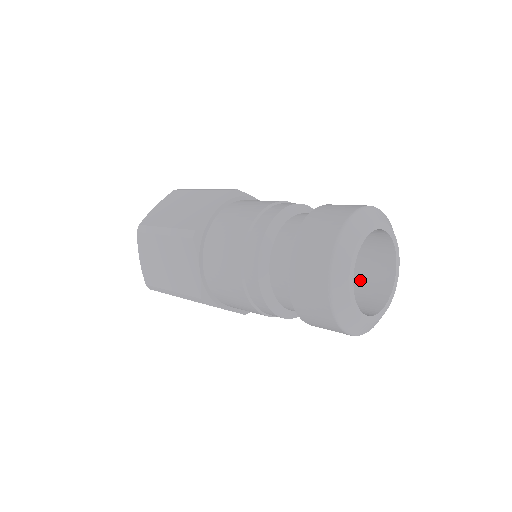
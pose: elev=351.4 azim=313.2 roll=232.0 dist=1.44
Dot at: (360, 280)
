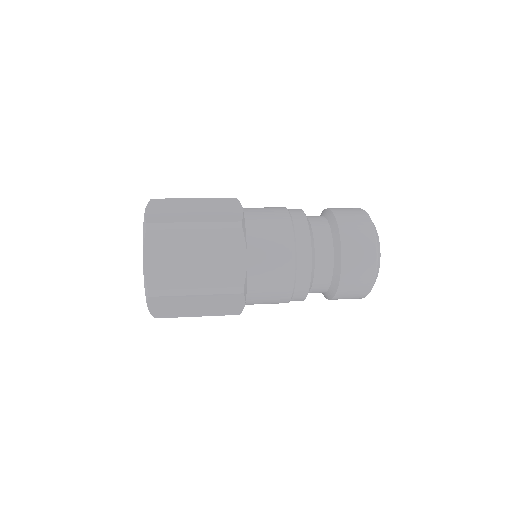
Dot at: occluded
